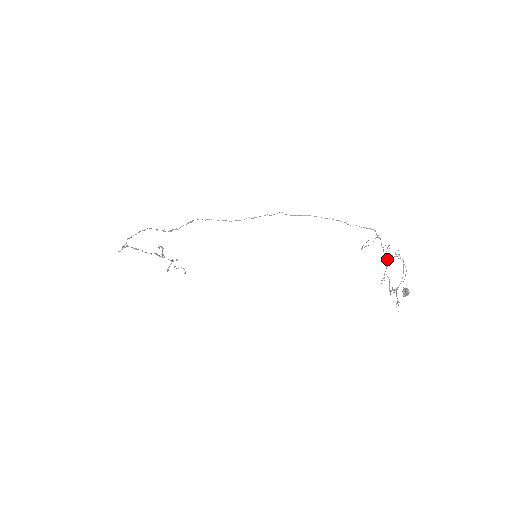
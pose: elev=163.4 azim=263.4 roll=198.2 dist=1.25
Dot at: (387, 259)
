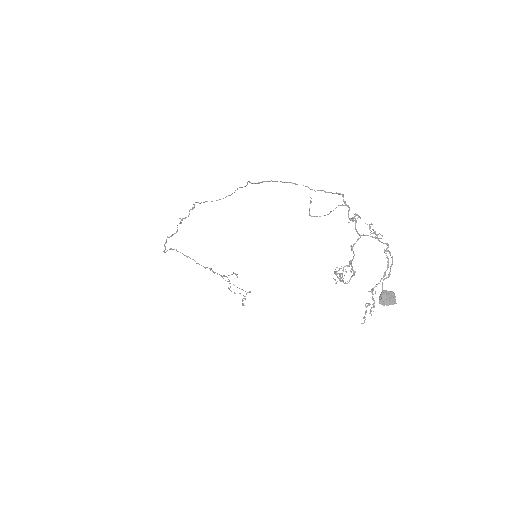
Dot at: occluded
